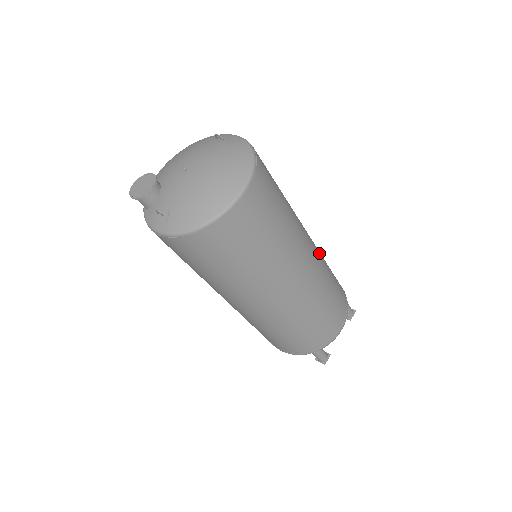
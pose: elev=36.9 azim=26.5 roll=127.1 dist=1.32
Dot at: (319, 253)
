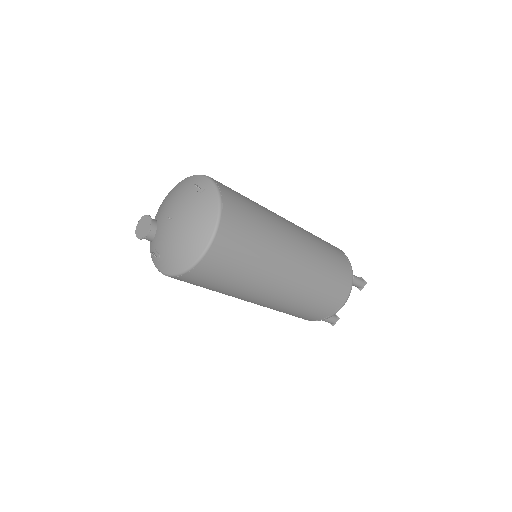
Dot at: (313, 254)
